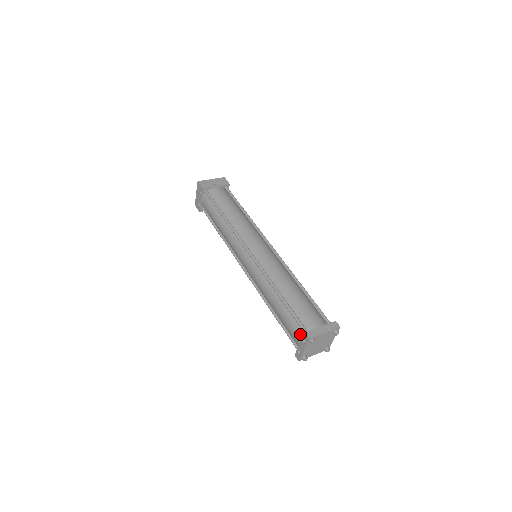
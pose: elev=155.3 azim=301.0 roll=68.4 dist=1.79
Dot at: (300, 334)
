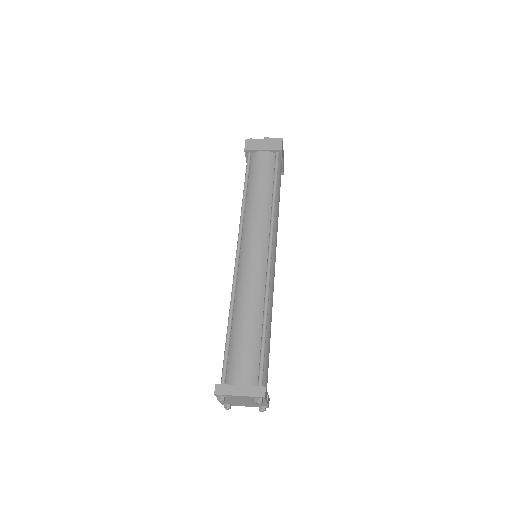
Dot at: occluded
